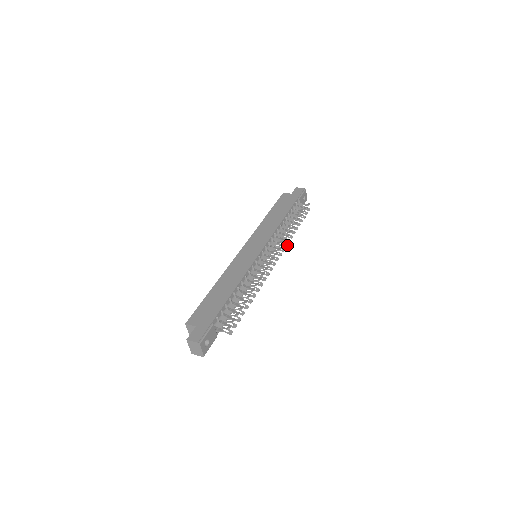
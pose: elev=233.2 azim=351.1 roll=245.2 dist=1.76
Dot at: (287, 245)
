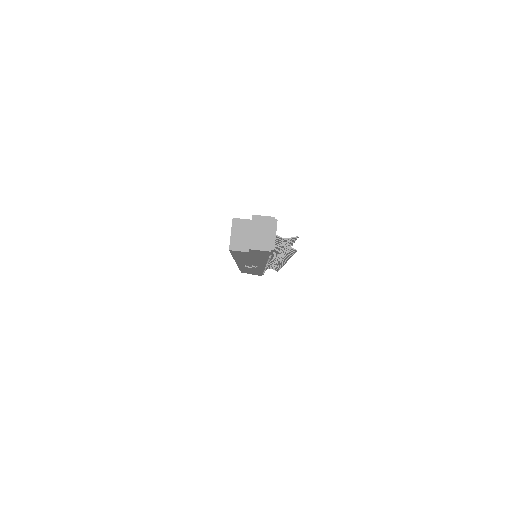
Dot at: (282, 266)
